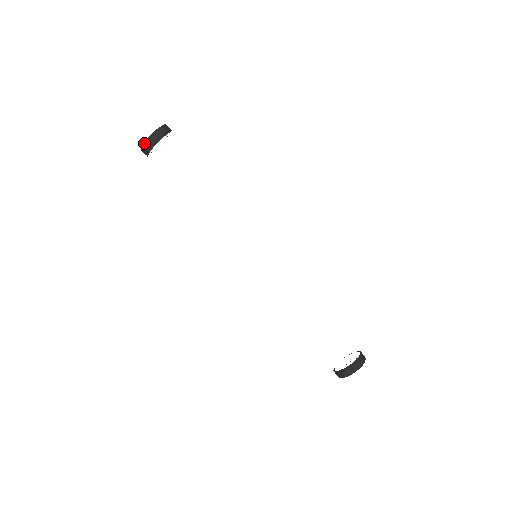
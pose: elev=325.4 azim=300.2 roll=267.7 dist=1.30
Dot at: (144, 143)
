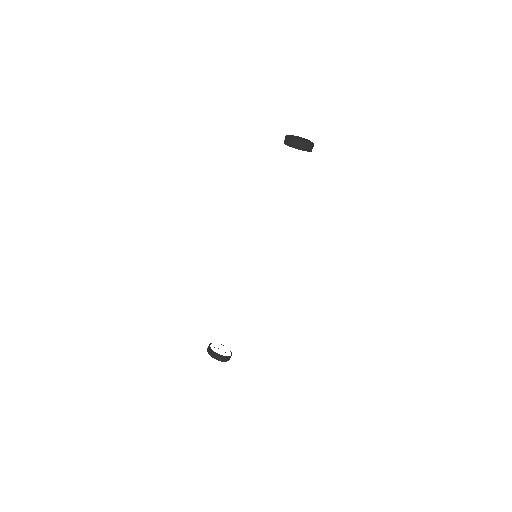
Dot at: (292, 139)
